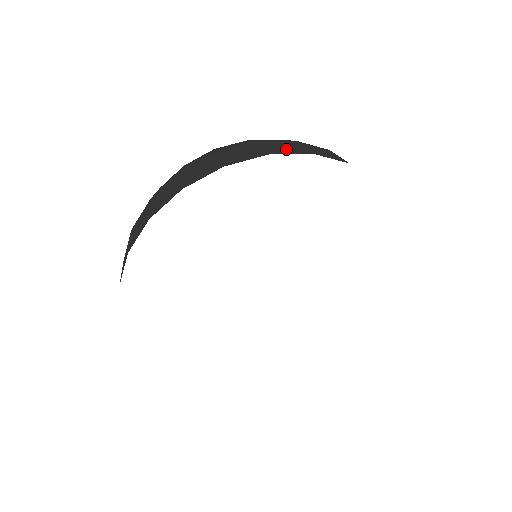
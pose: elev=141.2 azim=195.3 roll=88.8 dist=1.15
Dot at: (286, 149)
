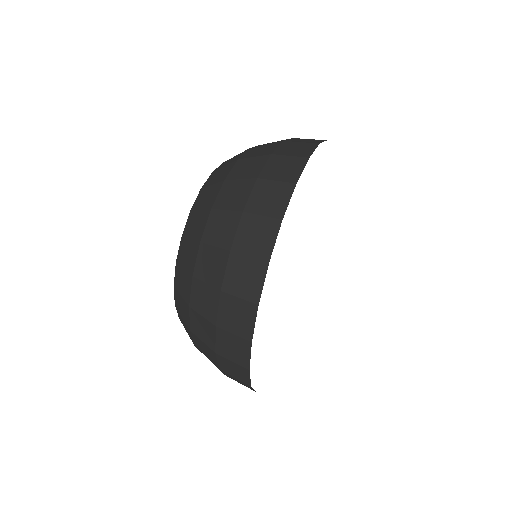
Dot at: (312, 141)
